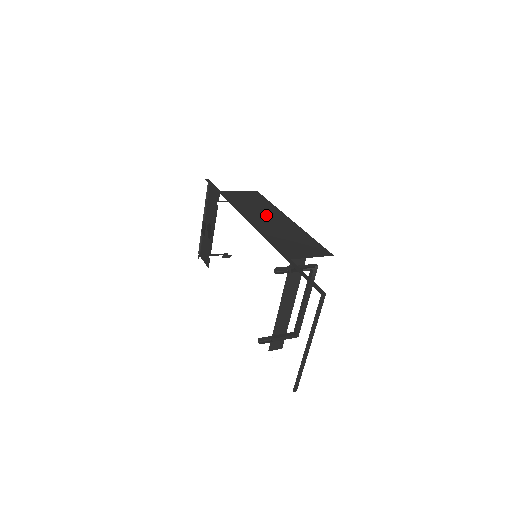
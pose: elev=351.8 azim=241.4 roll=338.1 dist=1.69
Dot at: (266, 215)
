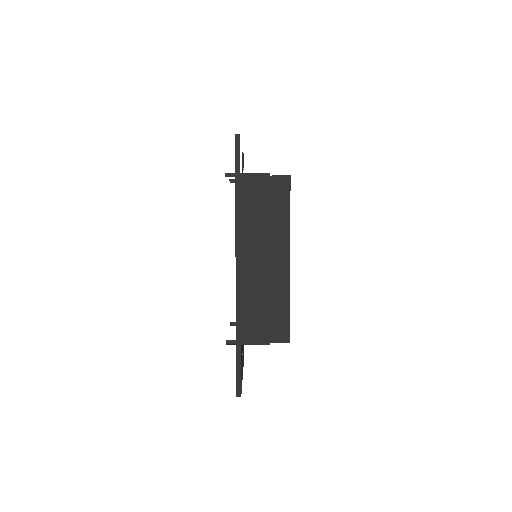
Dot at: (265, 249)
